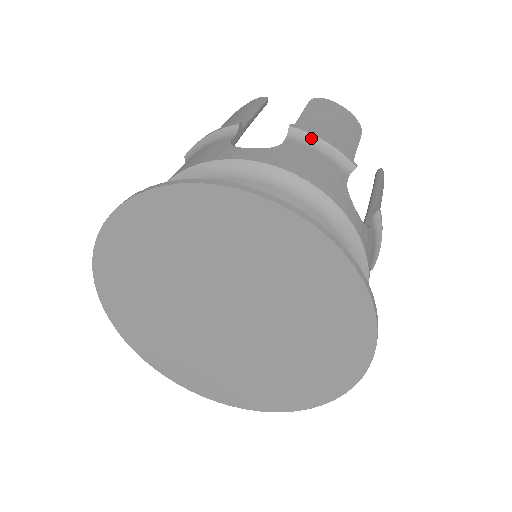
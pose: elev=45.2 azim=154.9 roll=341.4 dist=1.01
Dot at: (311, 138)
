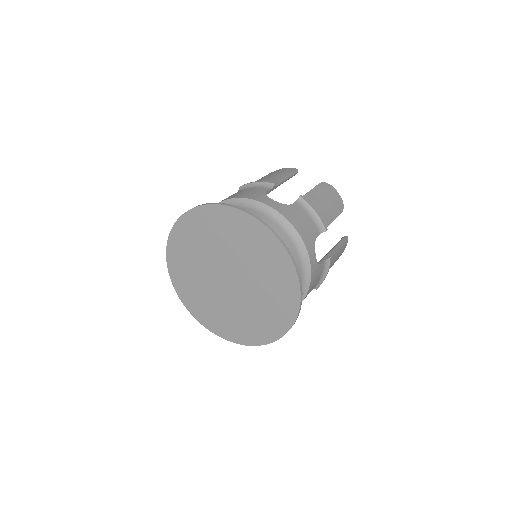
Dot at: (308, 207)
